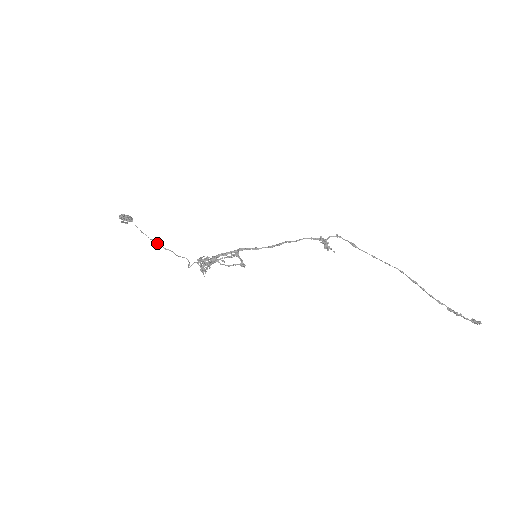
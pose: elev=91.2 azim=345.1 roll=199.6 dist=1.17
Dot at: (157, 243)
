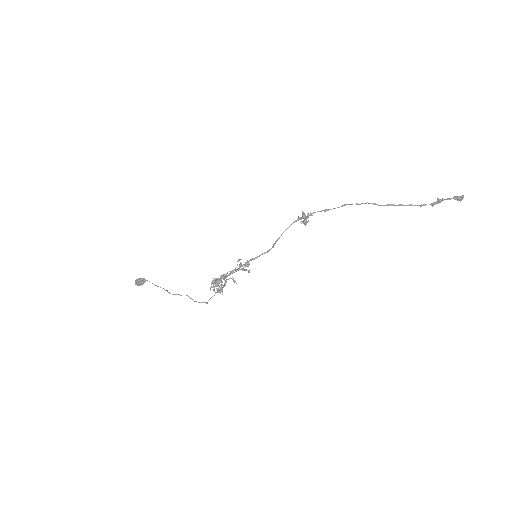
Dot at: (172, 294)
